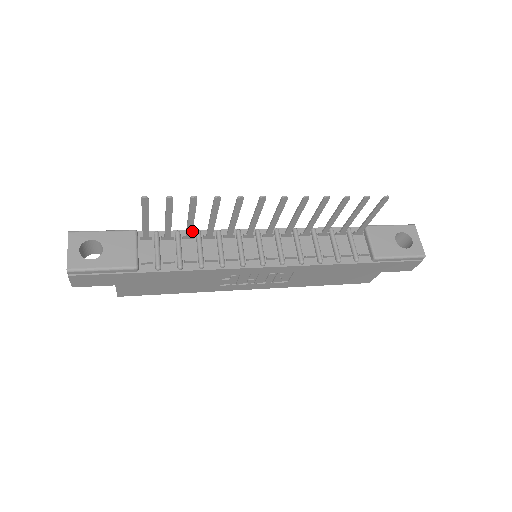
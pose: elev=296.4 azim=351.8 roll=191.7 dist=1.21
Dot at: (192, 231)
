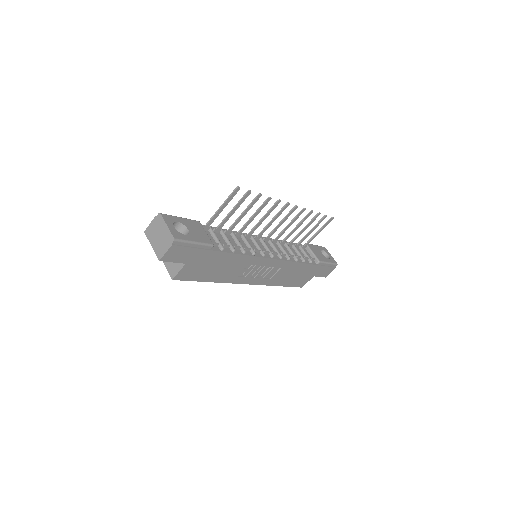
Dot at: occluded
